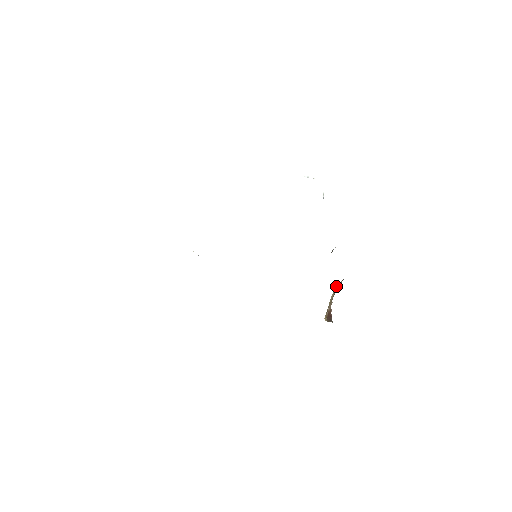
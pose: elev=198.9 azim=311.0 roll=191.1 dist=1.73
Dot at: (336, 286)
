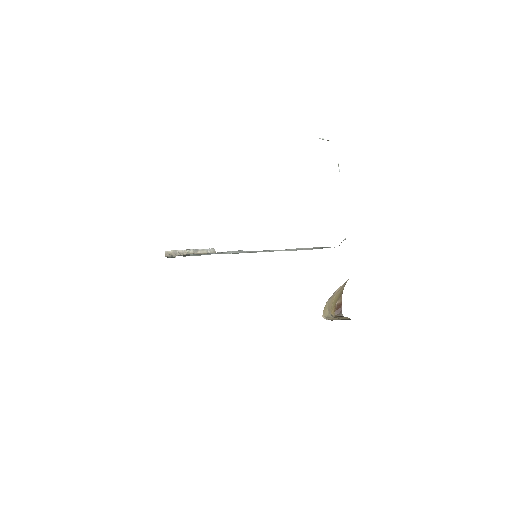
Dot at: (334, 292)
